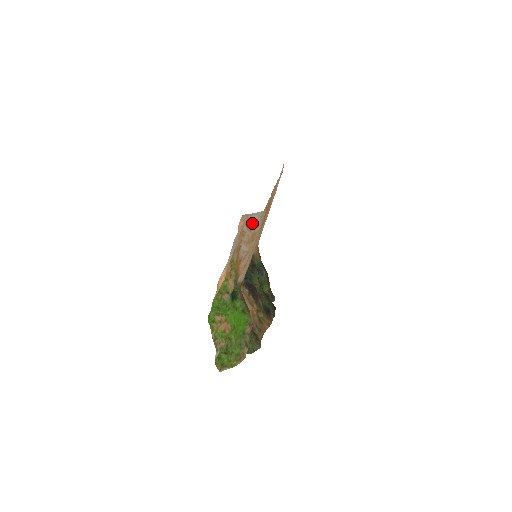
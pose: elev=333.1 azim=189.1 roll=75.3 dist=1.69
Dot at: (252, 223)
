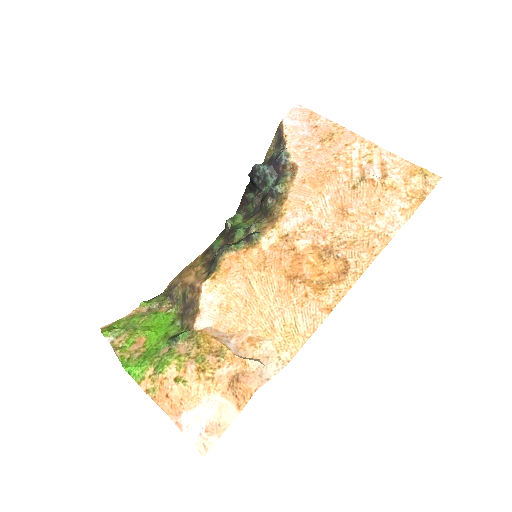
Dot at: (263, 363)
